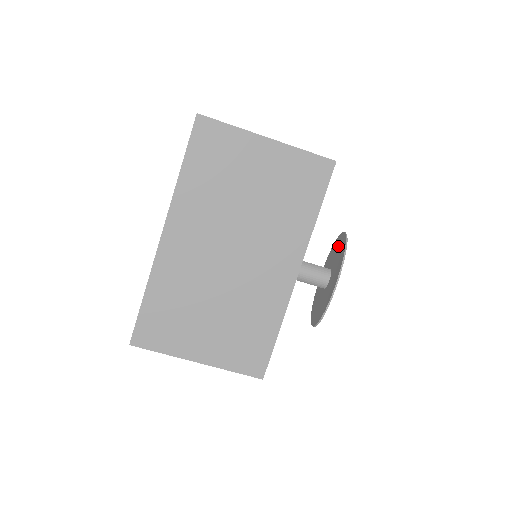
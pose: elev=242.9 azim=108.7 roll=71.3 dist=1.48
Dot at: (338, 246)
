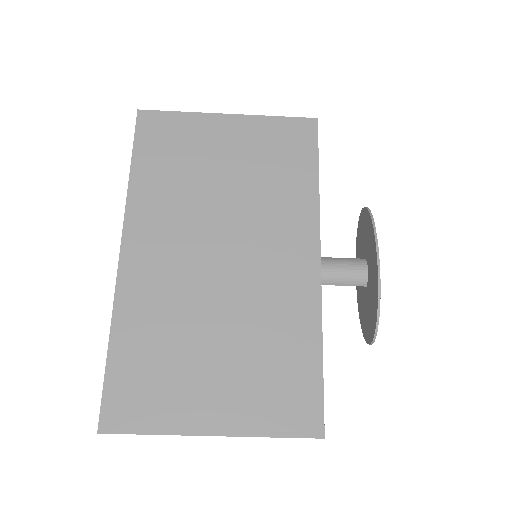
Dot at: (362, 228)
